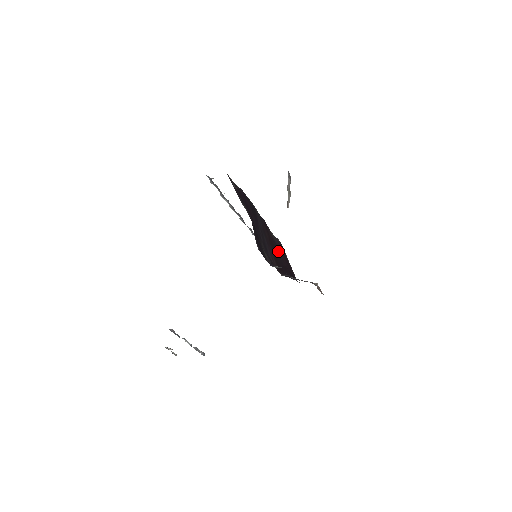
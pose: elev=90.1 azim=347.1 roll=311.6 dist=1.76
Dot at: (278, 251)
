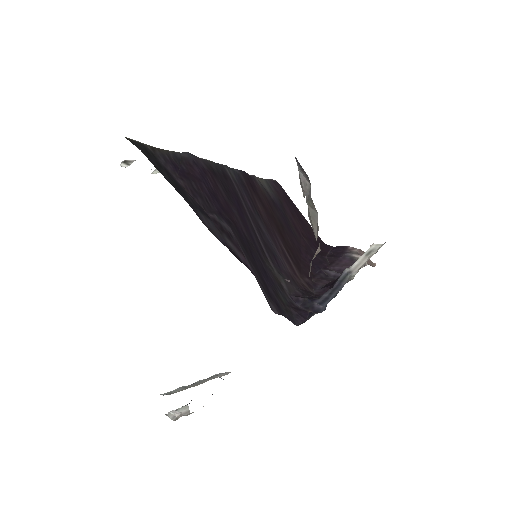
Dot at: (284, 218)
